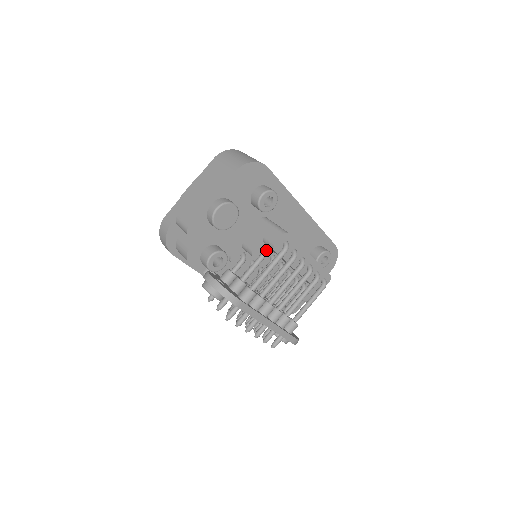
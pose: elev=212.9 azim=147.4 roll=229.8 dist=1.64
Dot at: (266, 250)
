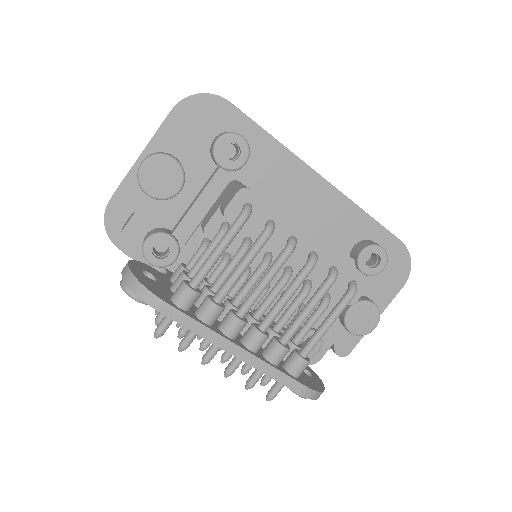
Dot at: (226, 226)
